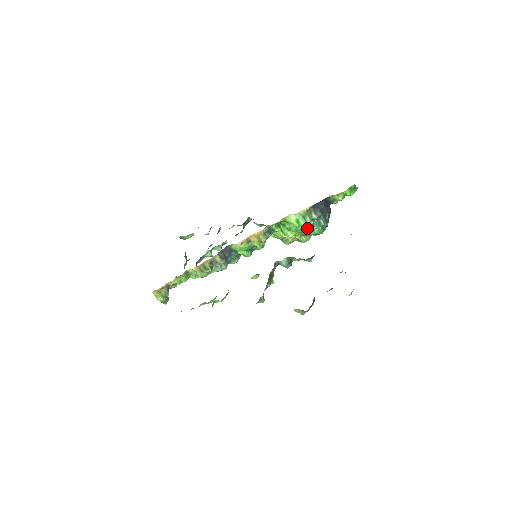
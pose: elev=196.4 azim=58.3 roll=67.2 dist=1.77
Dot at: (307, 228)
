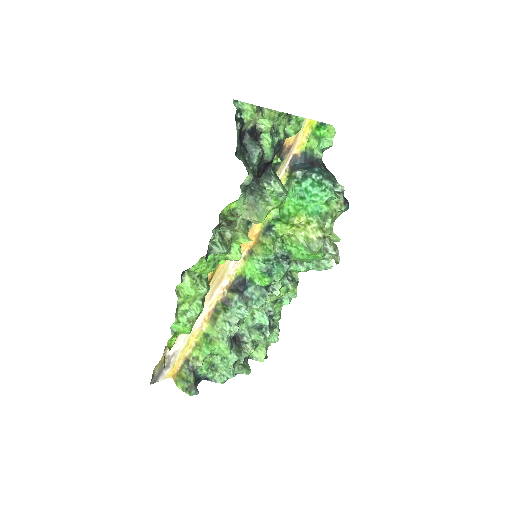
Dot at: (292, 187)
